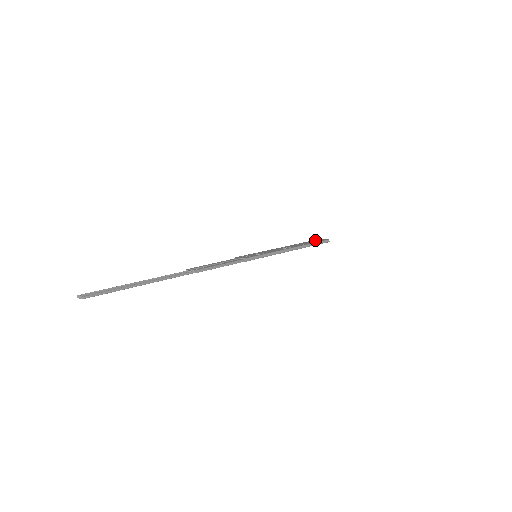
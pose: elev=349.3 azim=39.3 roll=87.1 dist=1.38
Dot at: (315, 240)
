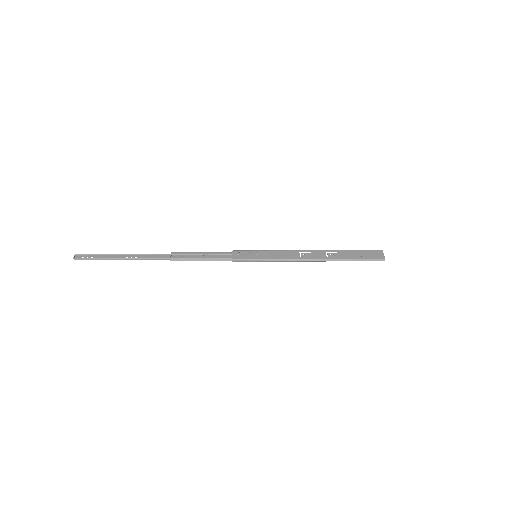
Dot at: (368, 252)
